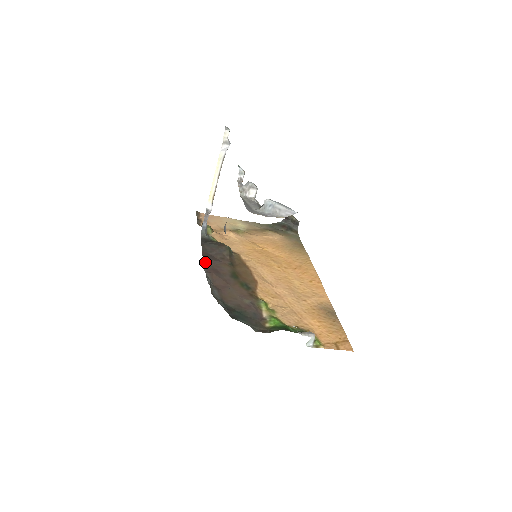
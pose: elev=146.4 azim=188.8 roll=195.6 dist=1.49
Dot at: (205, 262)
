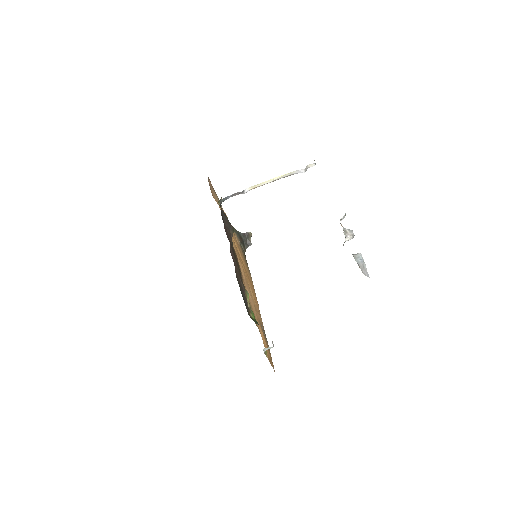
Dot at: (225, 228)
